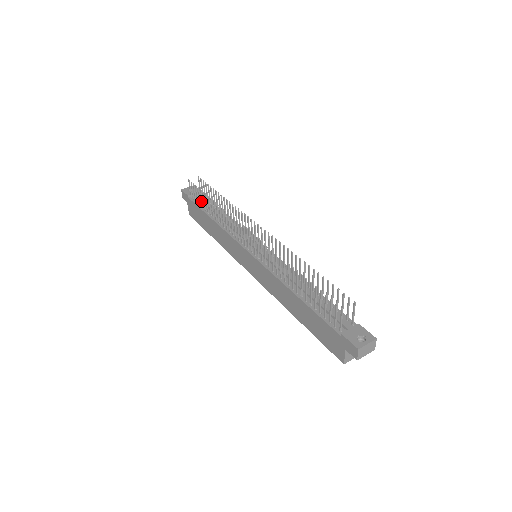
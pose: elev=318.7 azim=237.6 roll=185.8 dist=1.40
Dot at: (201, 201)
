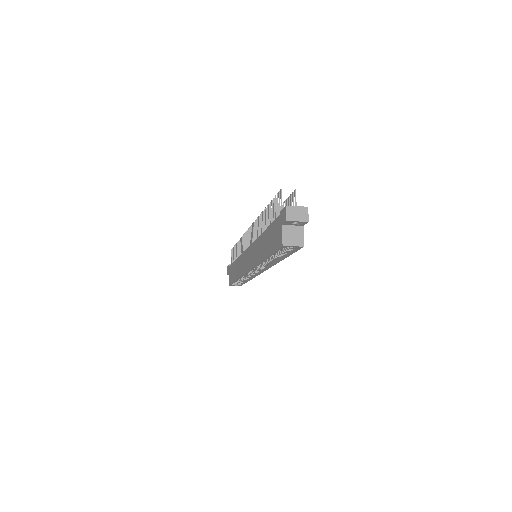
Dot at: occluded
